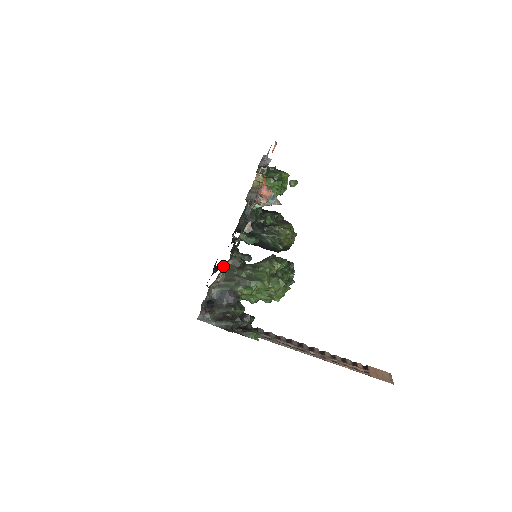
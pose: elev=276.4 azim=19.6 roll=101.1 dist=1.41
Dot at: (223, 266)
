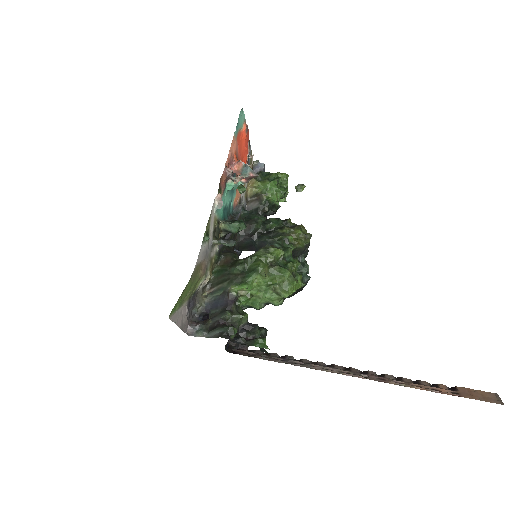
Dot at: (214, 270)
